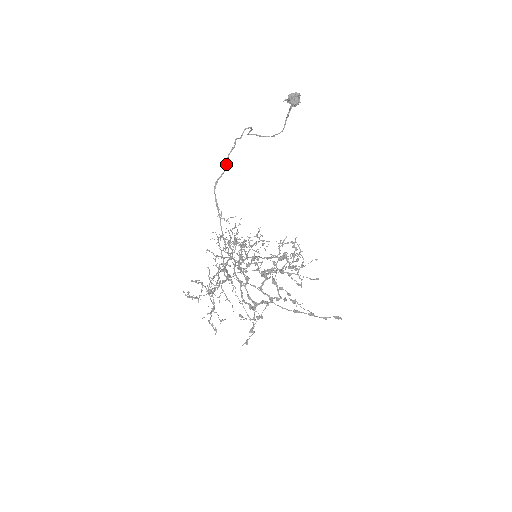
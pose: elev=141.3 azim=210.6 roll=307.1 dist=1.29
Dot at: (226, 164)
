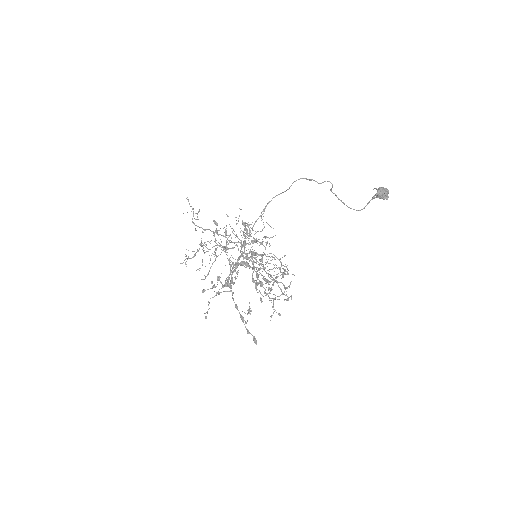
Dot at: occluded
